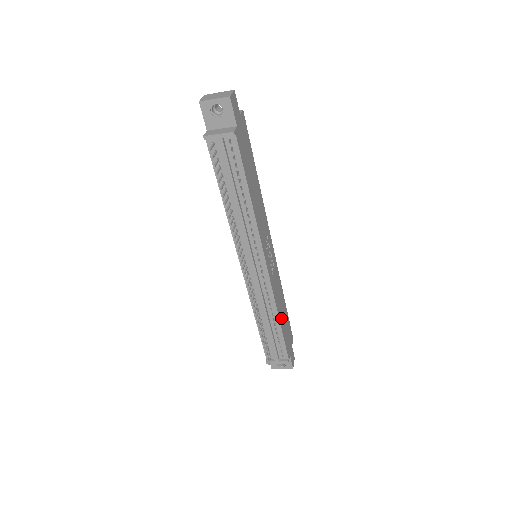
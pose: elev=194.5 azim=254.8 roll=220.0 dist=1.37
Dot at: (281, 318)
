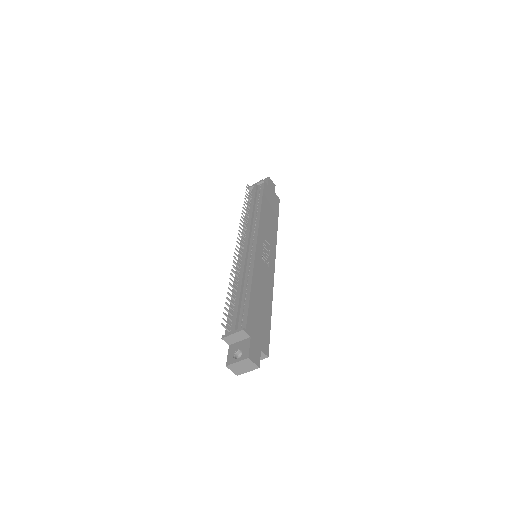
Dot at: (256, 293)
